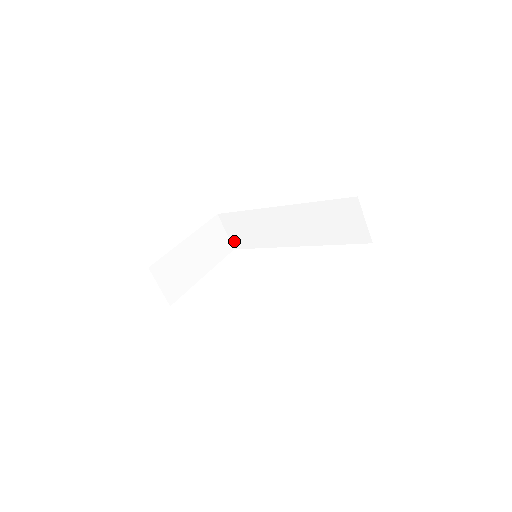
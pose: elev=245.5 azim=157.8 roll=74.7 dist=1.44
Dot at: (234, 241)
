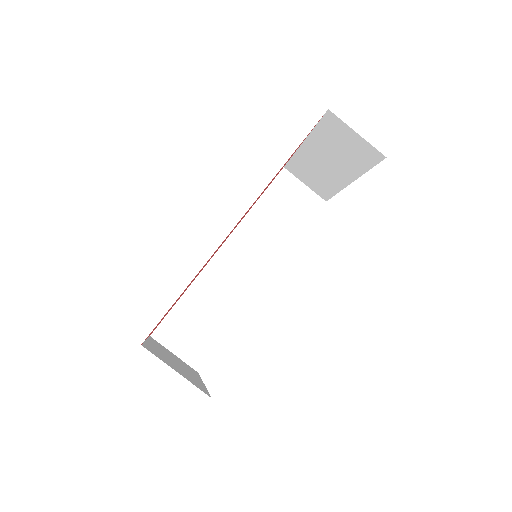
Dot at: (192, 358)
